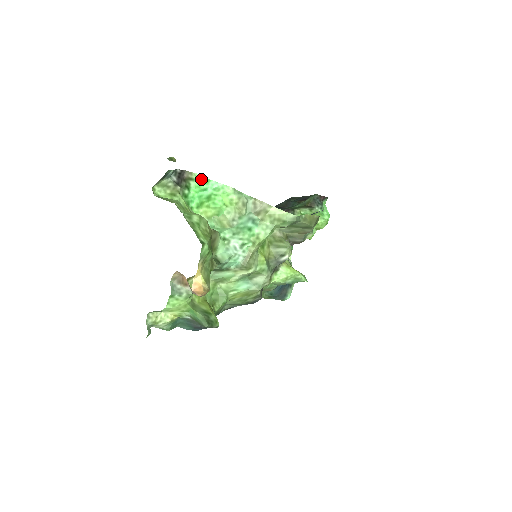
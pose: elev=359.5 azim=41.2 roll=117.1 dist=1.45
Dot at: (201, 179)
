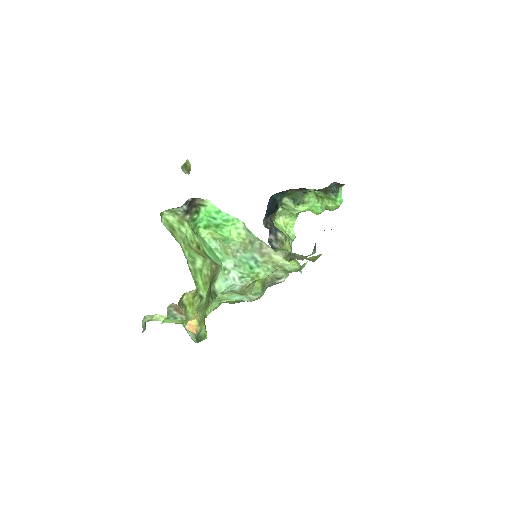
Dot at: (212, 207)
